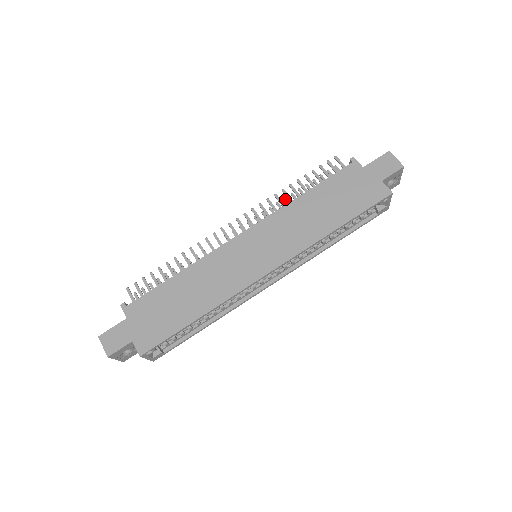
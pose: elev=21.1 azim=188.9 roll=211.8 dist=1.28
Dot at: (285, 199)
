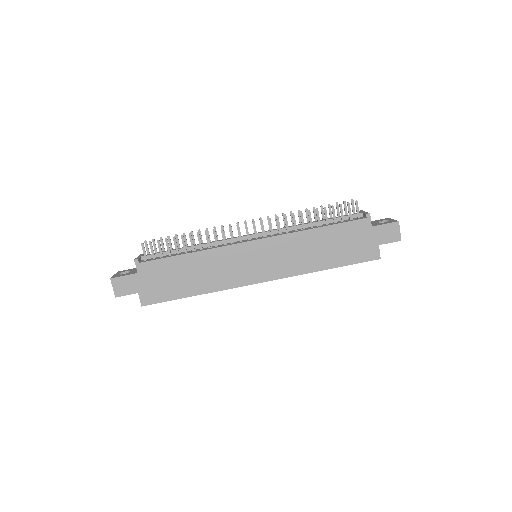
Dot at: (299, 212)
